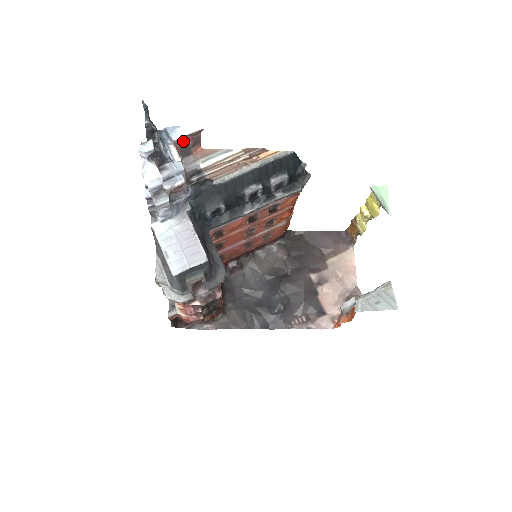
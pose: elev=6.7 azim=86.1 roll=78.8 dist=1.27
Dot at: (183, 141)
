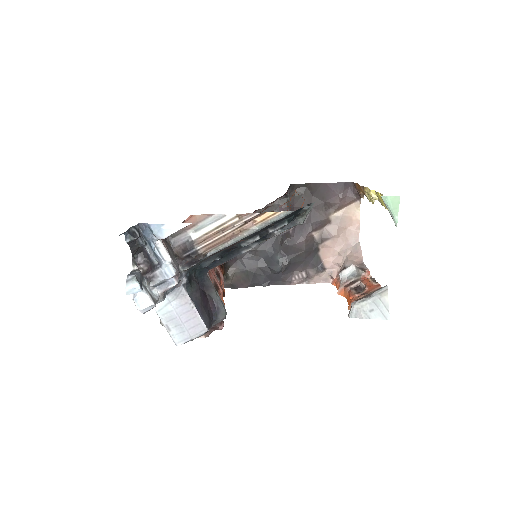
Dot at: (170, 233)
